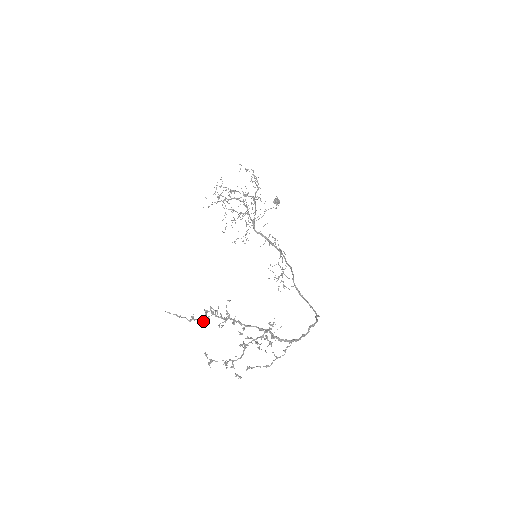
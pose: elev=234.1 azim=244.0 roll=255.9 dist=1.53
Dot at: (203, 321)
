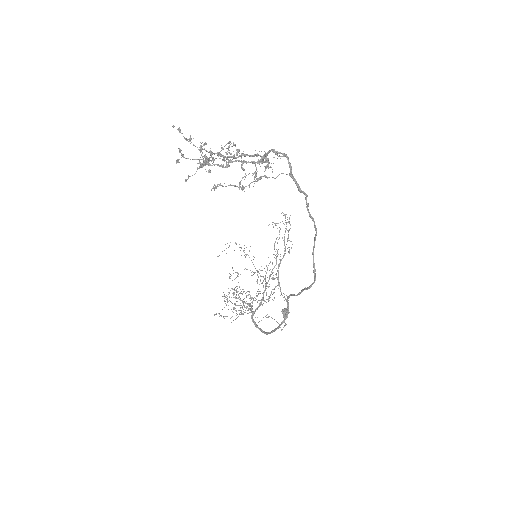
Dot at: (188, 177)
